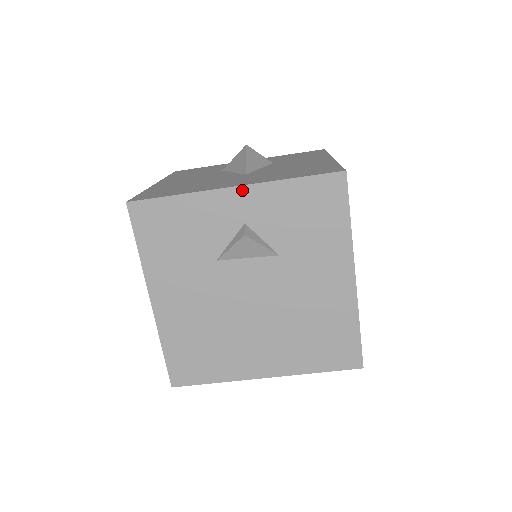
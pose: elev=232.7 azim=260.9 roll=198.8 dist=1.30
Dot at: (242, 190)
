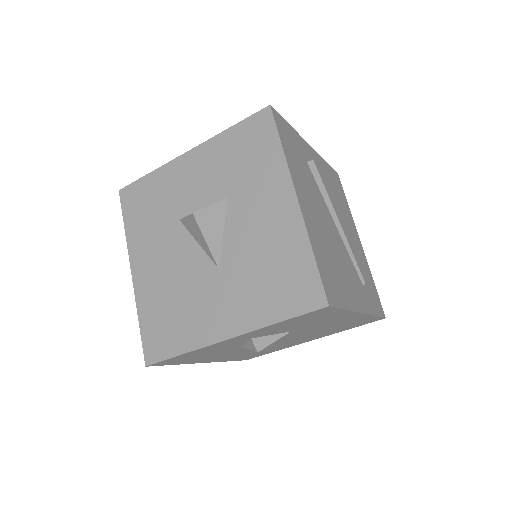
Dot at: (237, 337)
